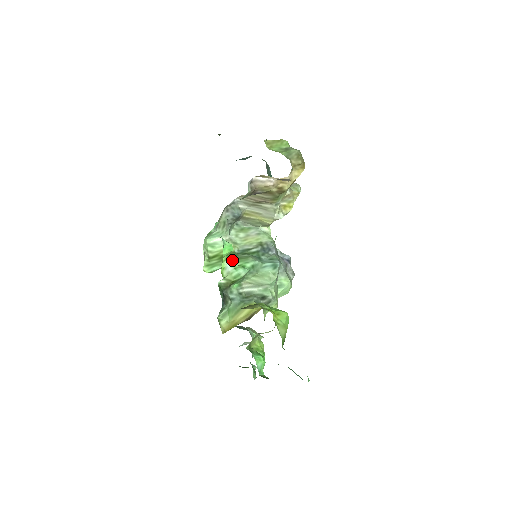
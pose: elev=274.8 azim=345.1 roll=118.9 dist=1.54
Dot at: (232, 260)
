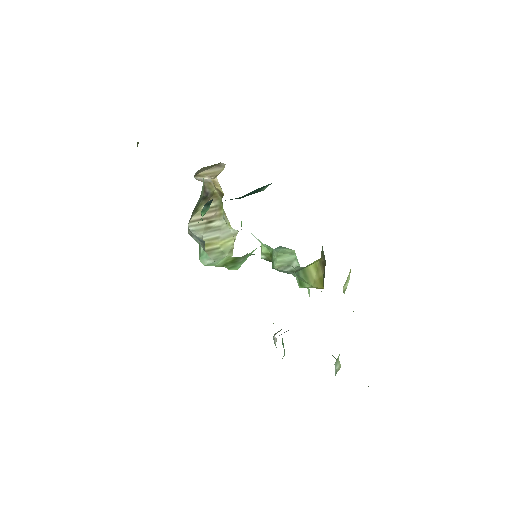
Dot at: (244, 258)
